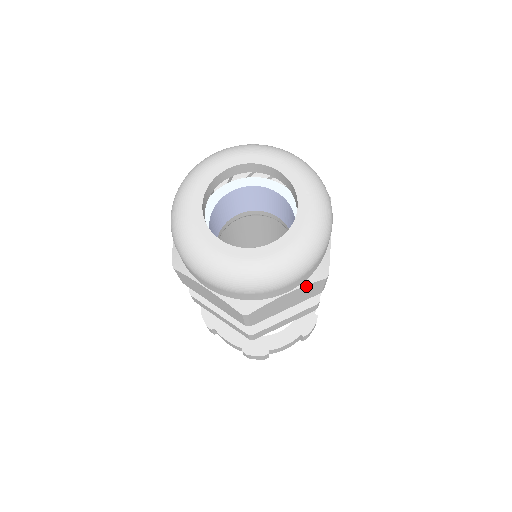
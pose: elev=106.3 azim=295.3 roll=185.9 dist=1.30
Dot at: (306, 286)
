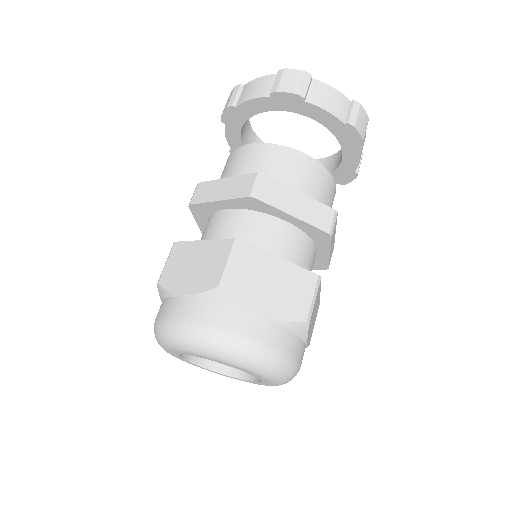
Dot at: occluded
